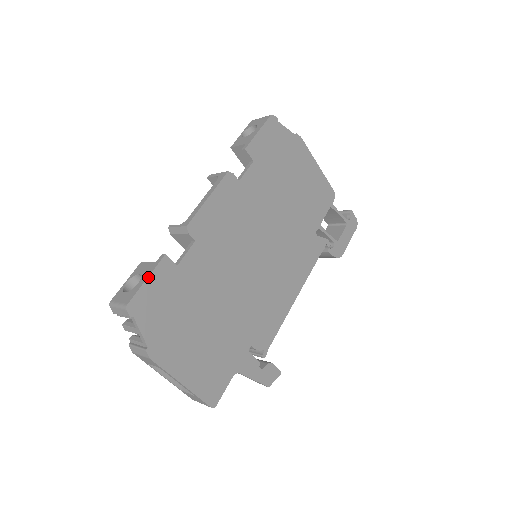
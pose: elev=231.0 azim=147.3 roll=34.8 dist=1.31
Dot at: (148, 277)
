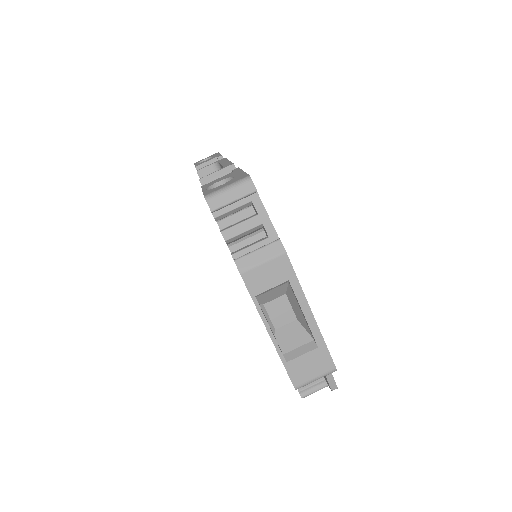
Dot at: (243, 171)
